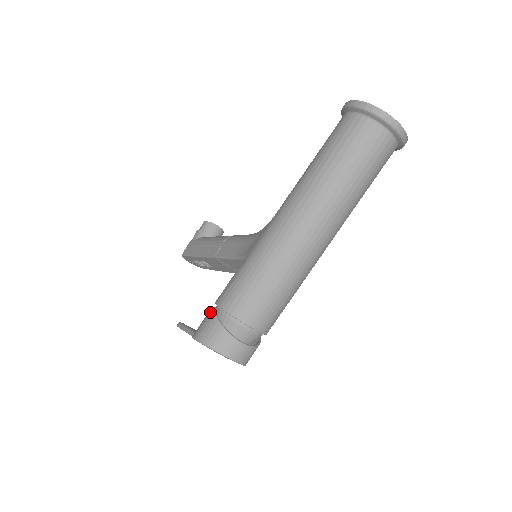
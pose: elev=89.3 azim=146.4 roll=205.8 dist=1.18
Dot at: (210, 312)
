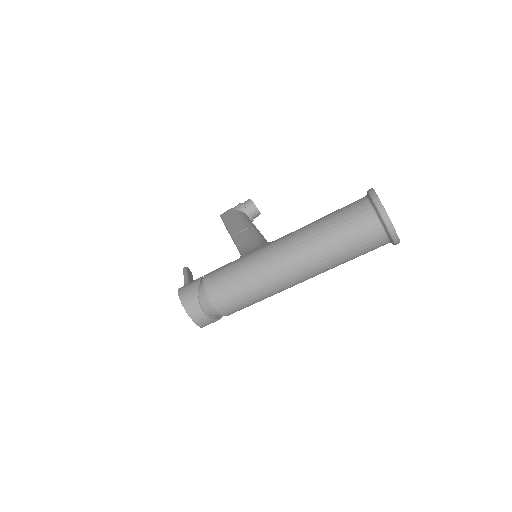
Dot at: (197, 280)
